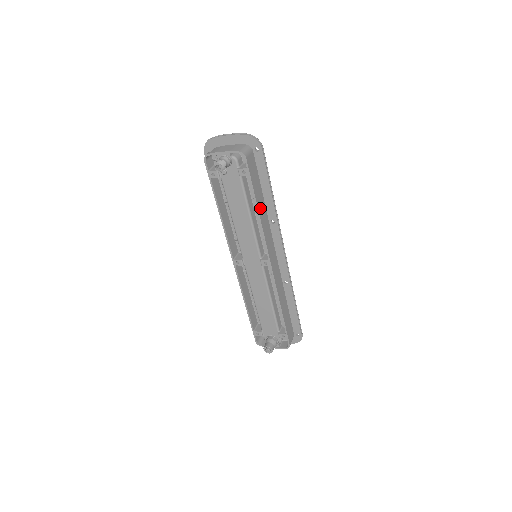
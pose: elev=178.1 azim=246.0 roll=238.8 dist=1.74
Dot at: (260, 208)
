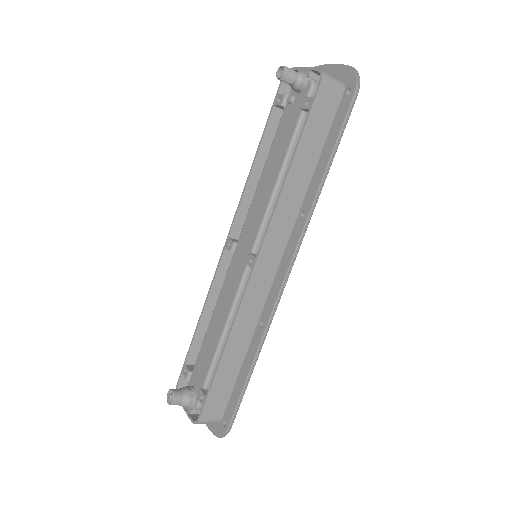
Dot at: (296, 173)
